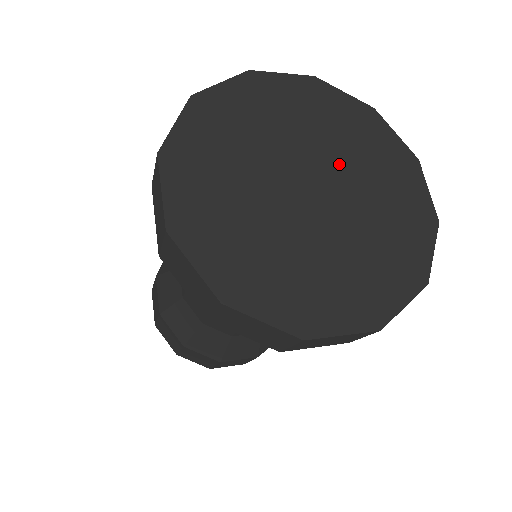
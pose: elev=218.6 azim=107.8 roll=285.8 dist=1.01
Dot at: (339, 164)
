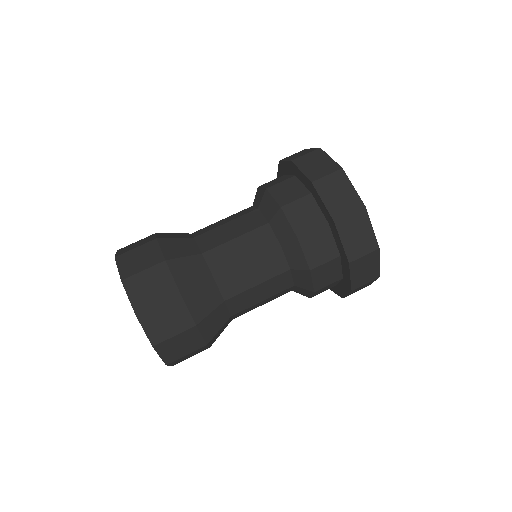
Dot at: occluded
